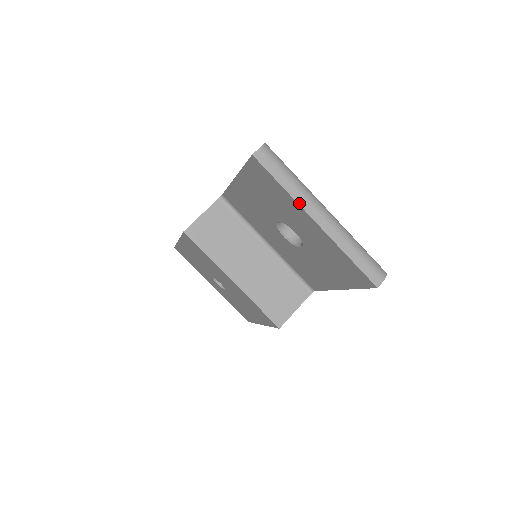
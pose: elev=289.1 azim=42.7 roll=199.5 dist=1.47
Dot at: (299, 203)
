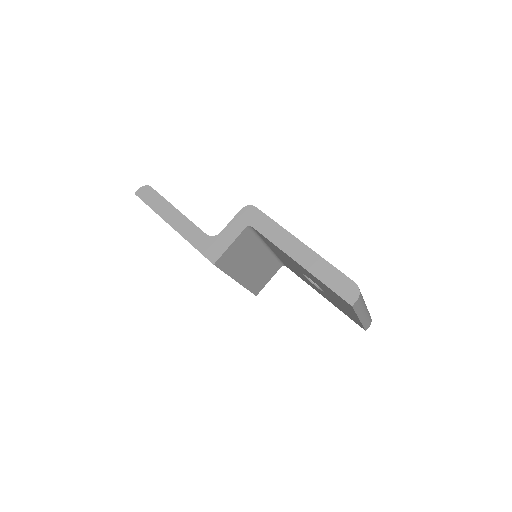
Dot at: (358, 316)
